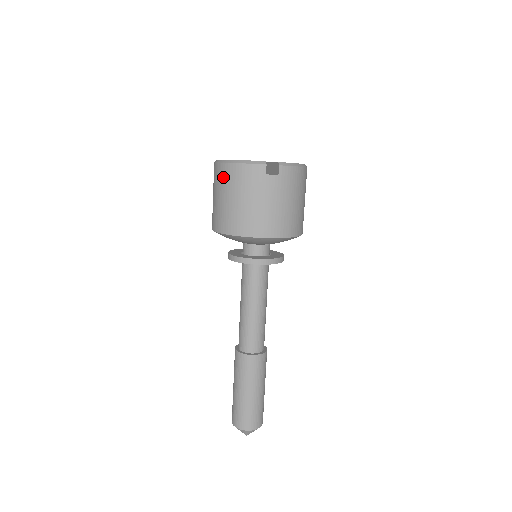
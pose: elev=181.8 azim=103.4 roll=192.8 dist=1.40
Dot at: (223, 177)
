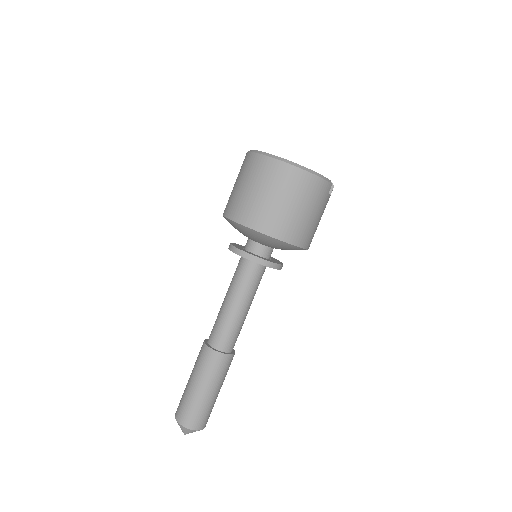
Dot at: (296, 183)
